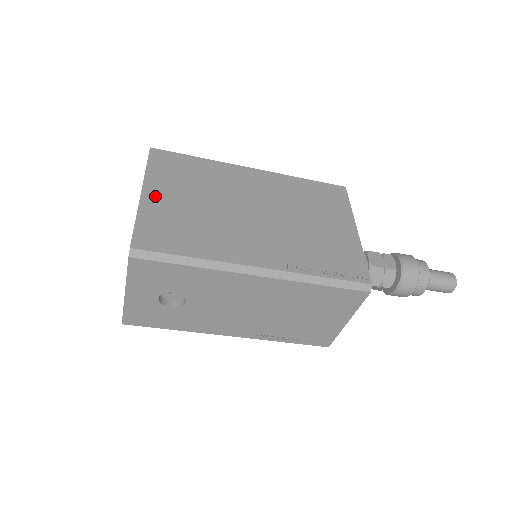
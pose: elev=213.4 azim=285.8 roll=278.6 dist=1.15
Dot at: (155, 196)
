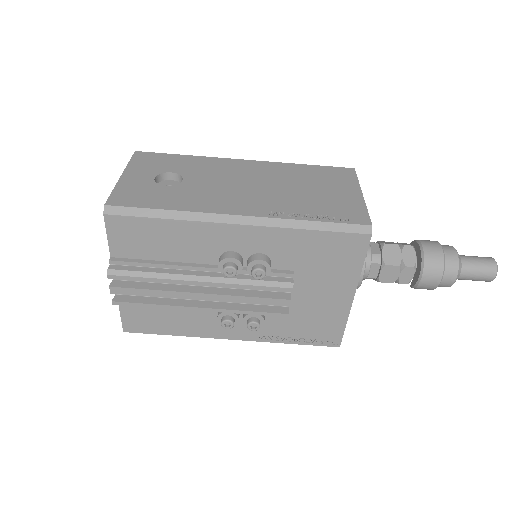
Dot at: occluded
